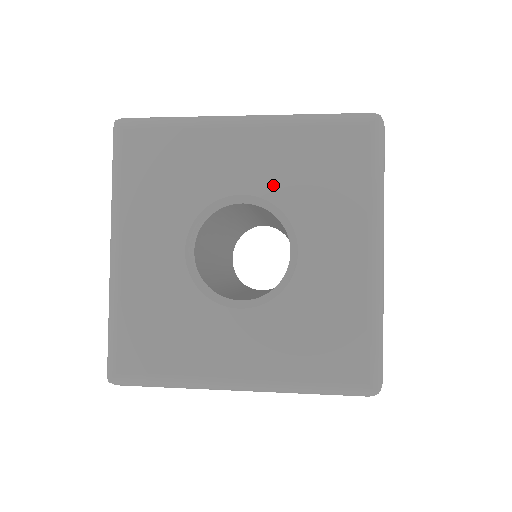
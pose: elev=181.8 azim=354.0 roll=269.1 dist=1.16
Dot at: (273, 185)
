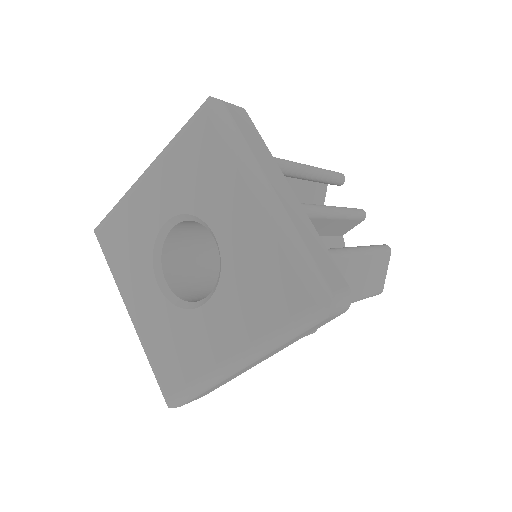
Dot at: (232, 254)
